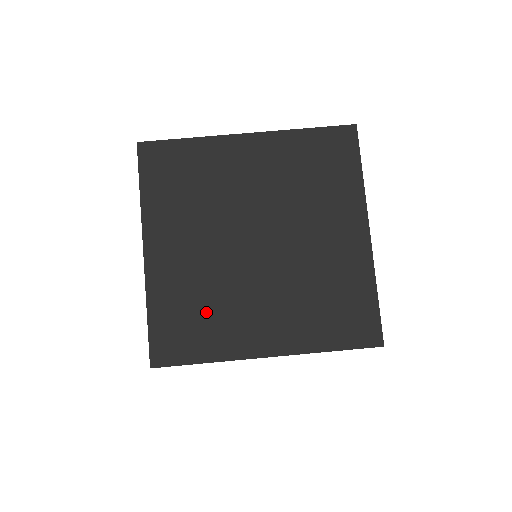
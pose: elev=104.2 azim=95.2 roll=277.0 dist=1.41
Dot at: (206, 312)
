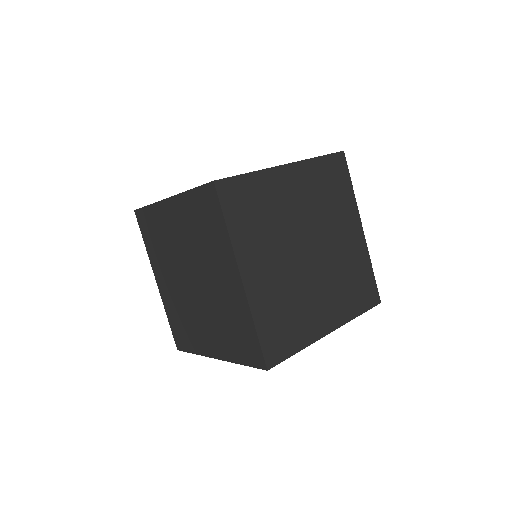
Dot at: occluded
